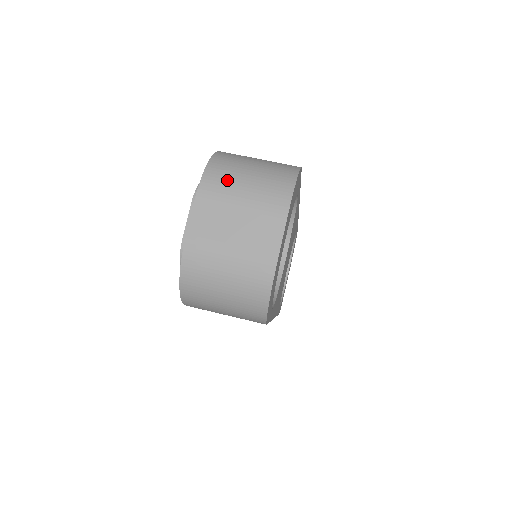
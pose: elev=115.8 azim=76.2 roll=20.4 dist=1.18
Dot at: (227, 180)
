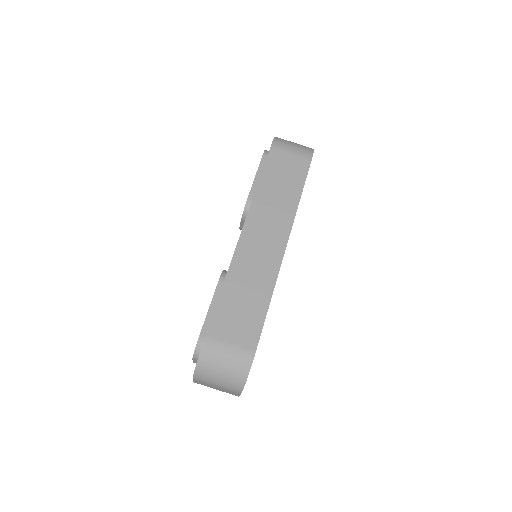
Dot at: (207, 379)
